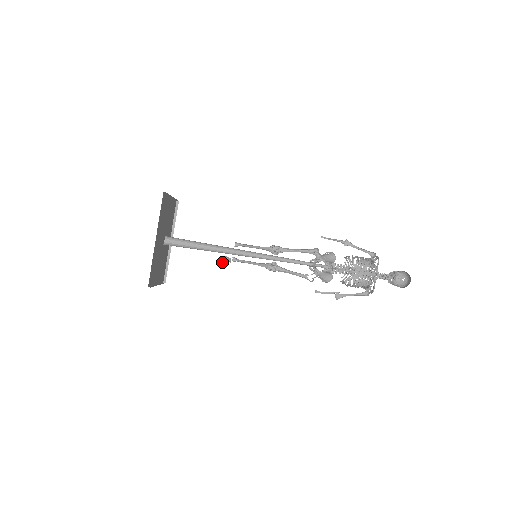
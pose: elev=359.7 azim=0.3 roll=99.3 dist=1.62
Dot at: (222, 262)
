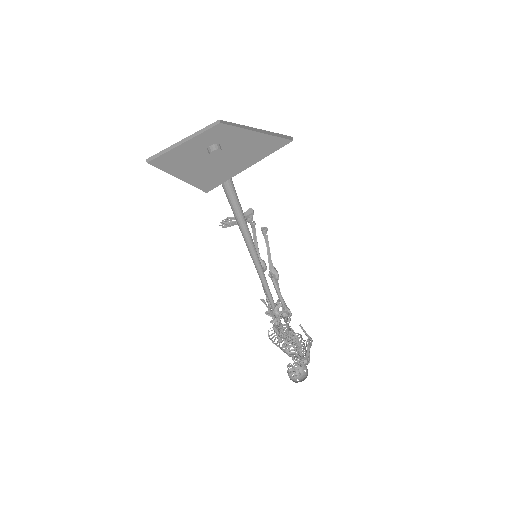
Dot at: (232, 221)
